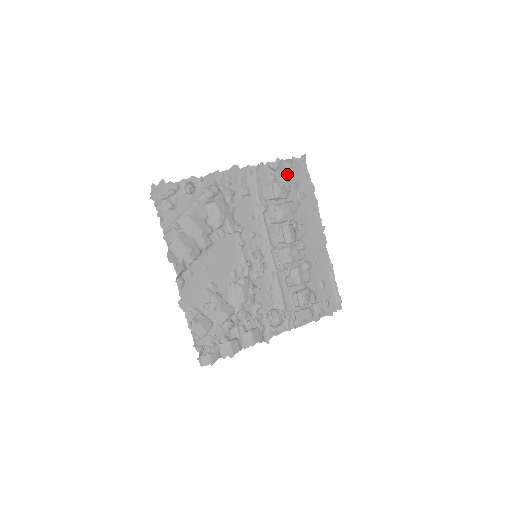
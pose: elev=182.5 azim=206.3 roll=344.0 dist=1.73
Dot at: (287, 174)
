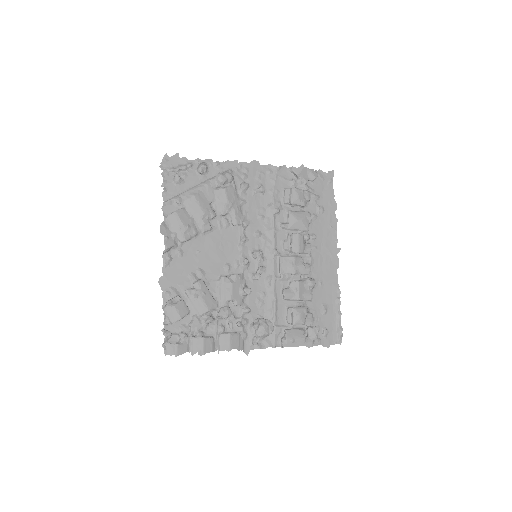
Dot at: (310, 184)
